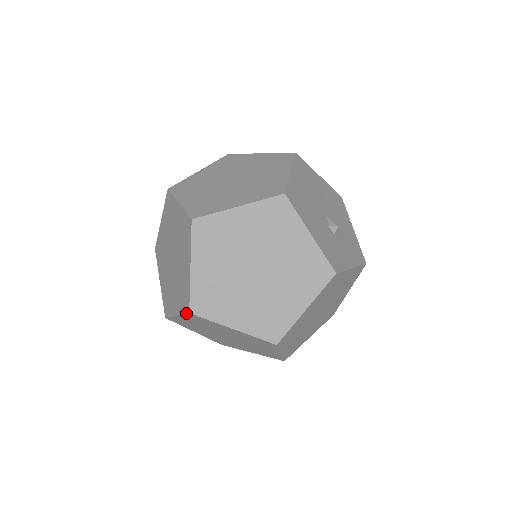
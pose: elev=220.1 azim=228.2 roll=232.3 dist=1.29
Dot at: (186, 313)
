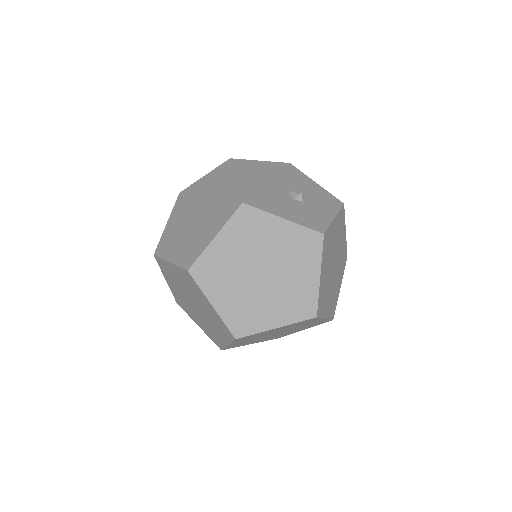
Dot at: (233, 340)
